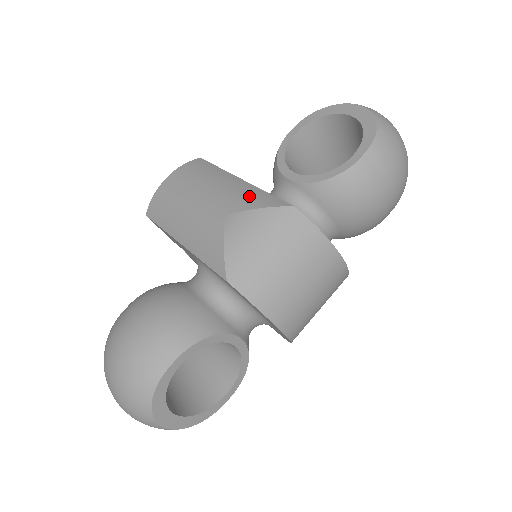
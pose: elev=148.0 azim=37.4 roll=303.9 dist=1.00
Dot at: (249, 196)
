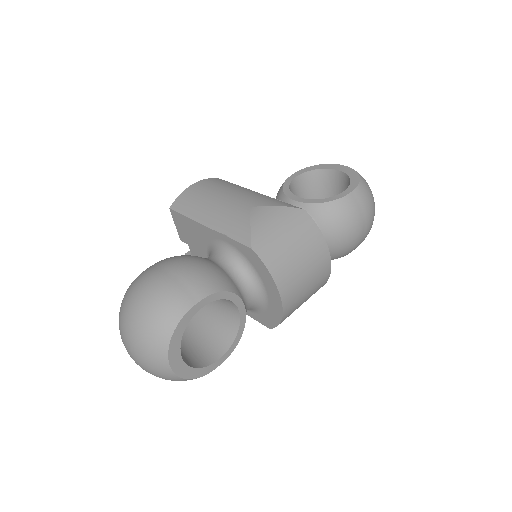
Dot at: (269, 200)
